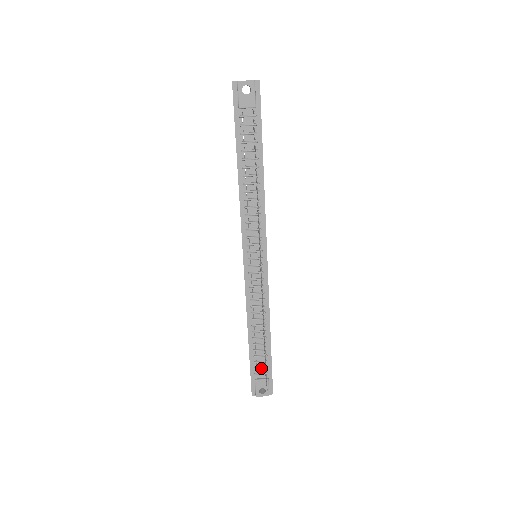
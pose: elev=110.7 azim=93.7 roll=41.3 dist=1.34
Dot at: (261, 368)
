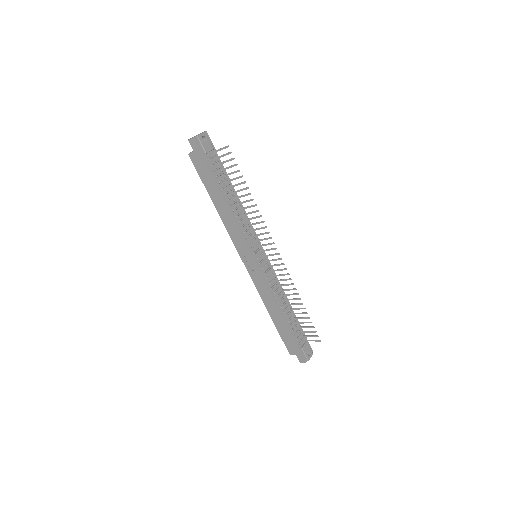
Dot at: (300, 336)
